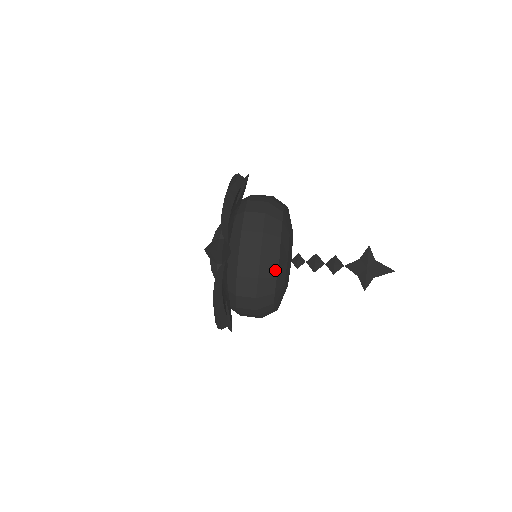
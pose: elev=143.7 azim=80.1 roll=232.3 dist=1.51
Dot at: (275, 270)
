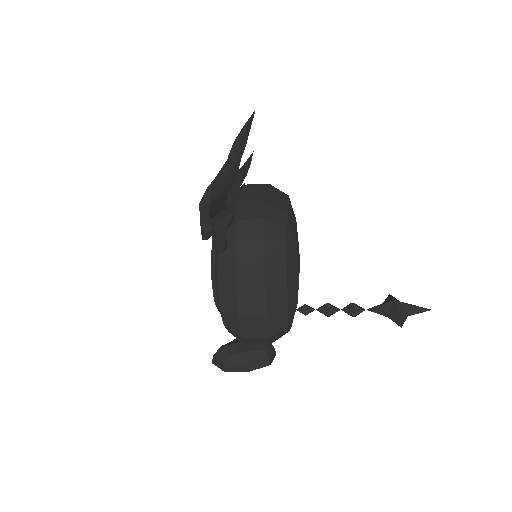
Dot at: (285, 207)
